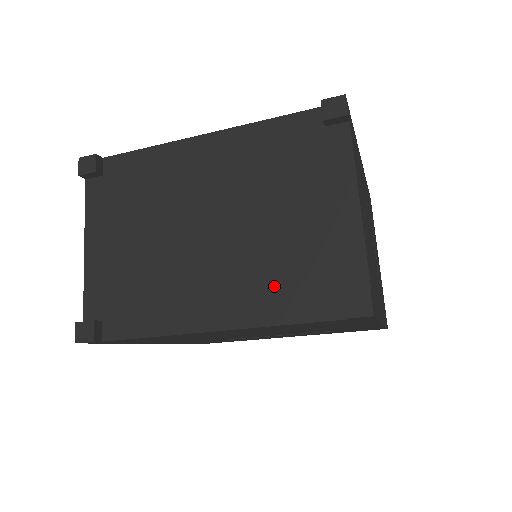
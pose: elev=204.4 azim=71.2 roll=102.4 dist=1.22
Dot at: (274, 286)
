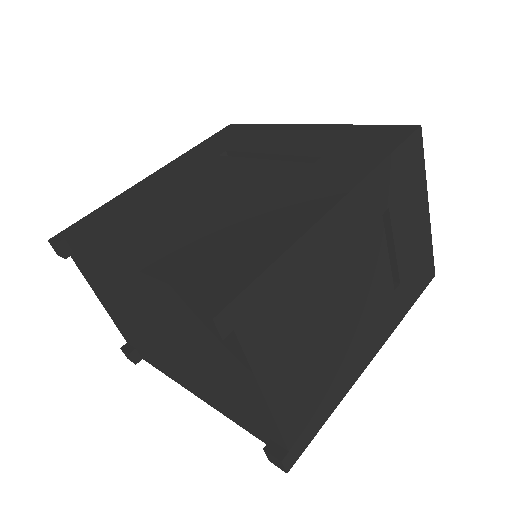
Dot at: (223, 402)
